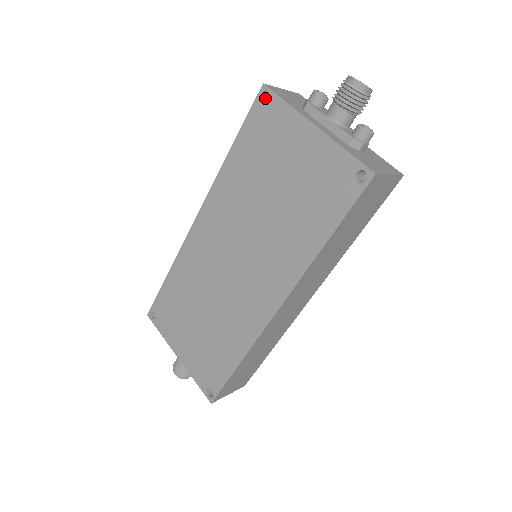
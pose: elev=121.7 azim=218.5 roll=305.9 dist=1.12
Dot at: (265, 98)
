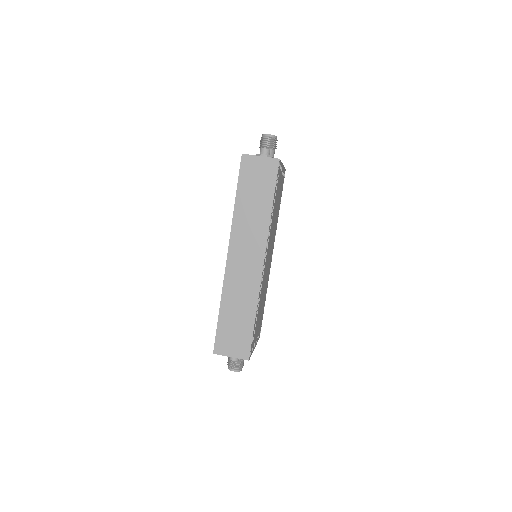
Dot at: occluded
